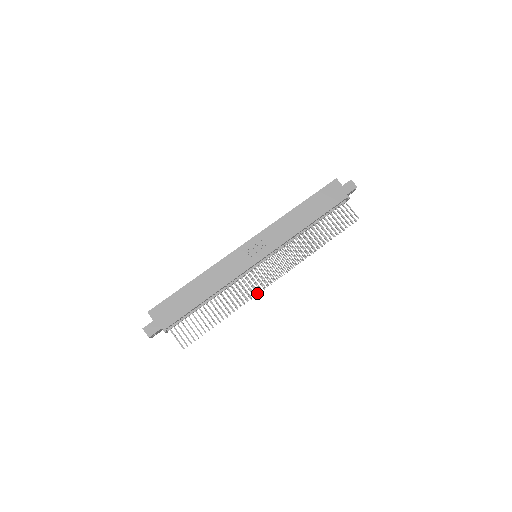
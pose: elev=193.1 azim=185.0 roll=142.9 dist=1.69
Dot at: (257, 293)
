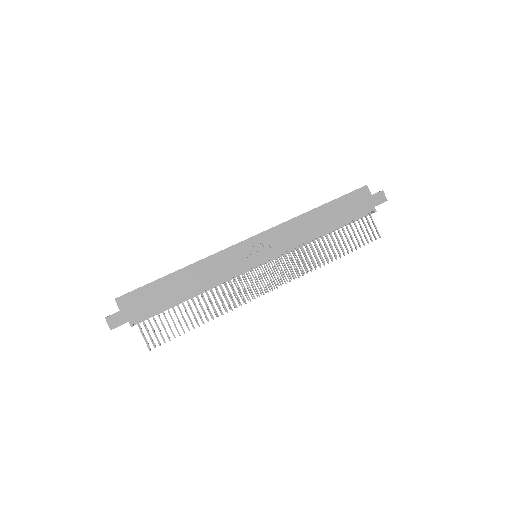
Dot at: (248, 299)
